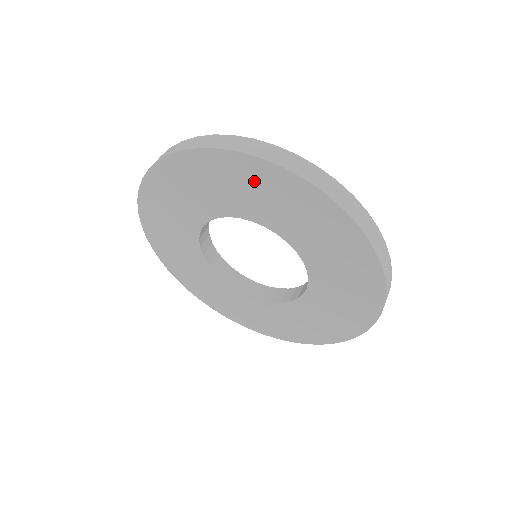
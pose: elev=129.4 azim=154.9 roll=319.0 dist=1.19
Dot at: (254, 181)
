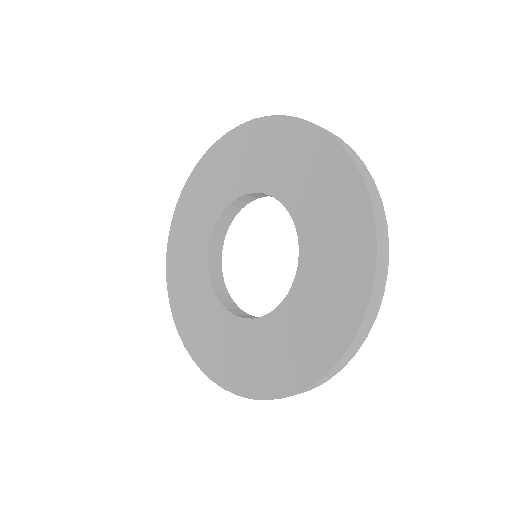
Dot at: (295, 147)
